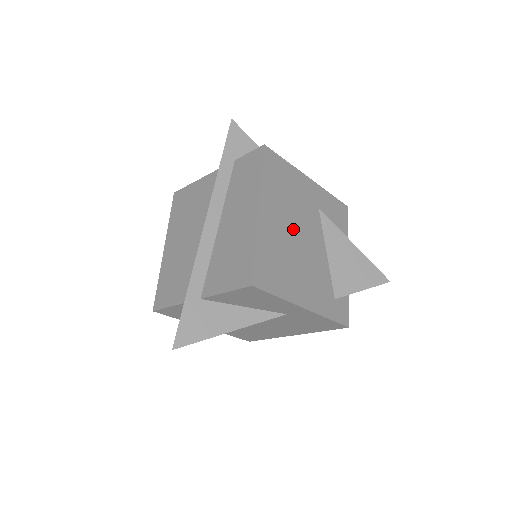
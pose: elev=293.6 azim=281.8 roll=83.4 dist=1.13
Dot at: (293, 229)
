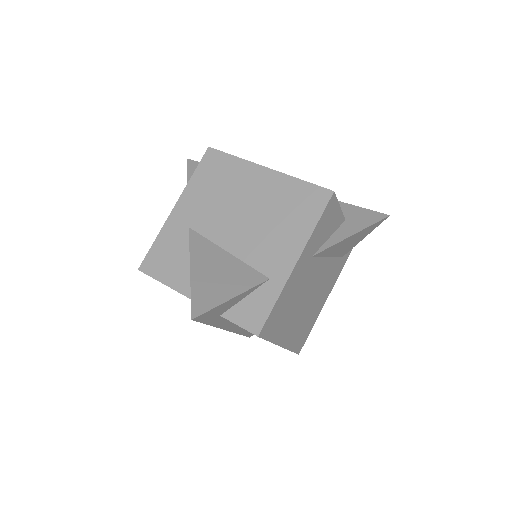
Dot at: (303, 303)
